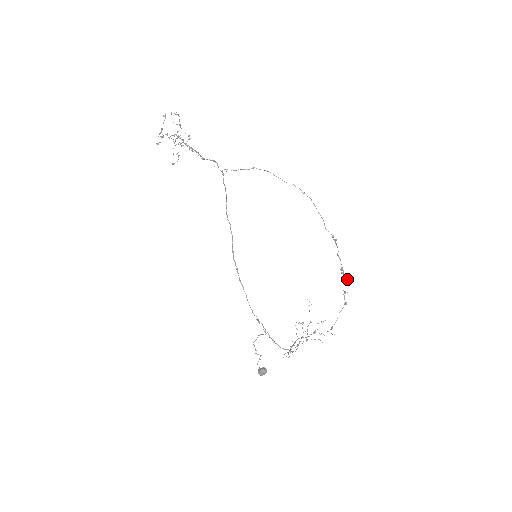
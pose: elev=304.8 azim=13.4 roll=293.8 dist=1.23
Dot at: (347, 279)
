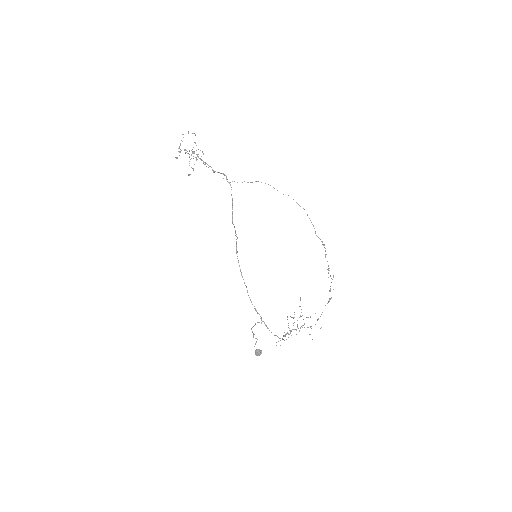
Dot at: occluded
